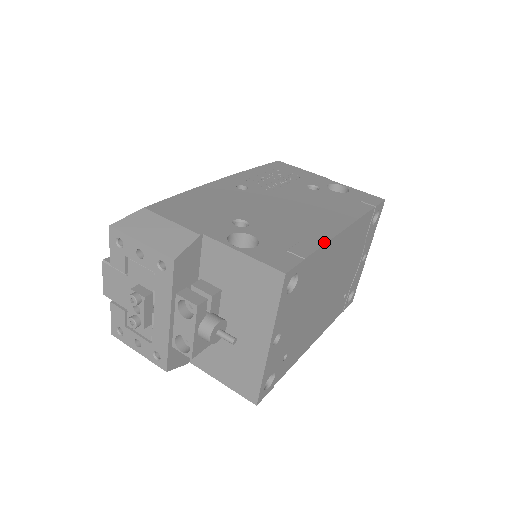
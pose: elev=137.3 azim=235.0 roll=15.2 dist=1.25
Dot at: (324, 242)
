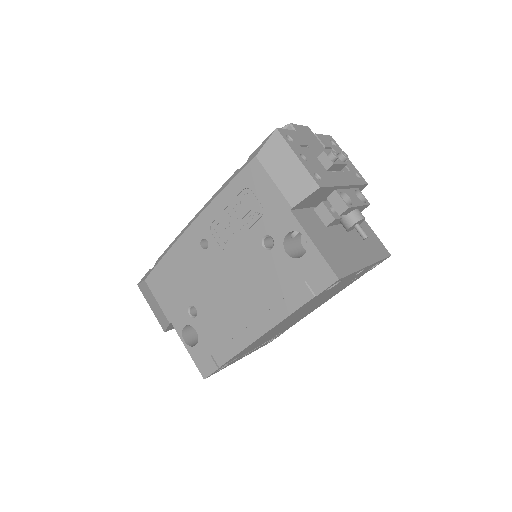
Dot at: (238, 351)
